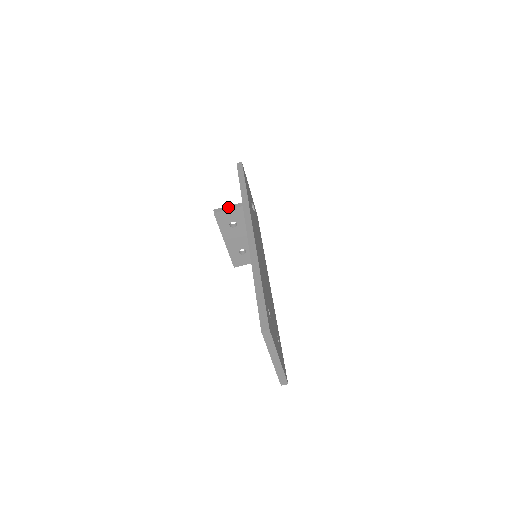
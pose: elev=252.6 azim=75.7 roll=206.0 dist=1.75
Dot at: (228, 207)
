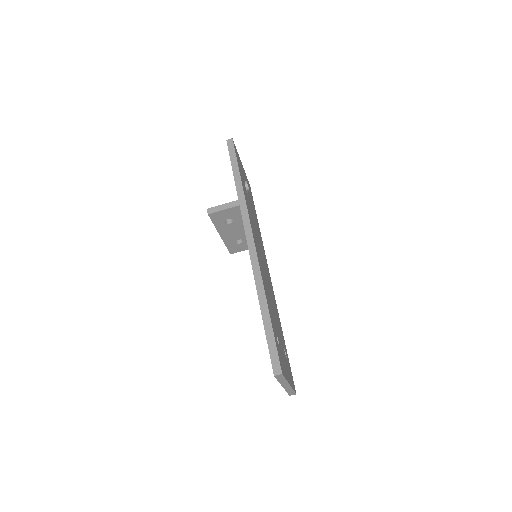
Dot at: (223, 206)
